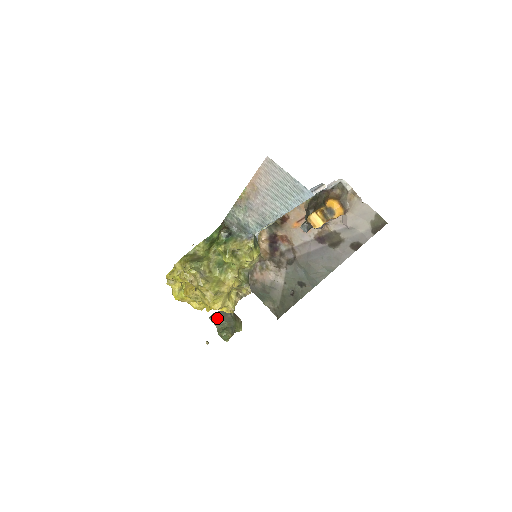
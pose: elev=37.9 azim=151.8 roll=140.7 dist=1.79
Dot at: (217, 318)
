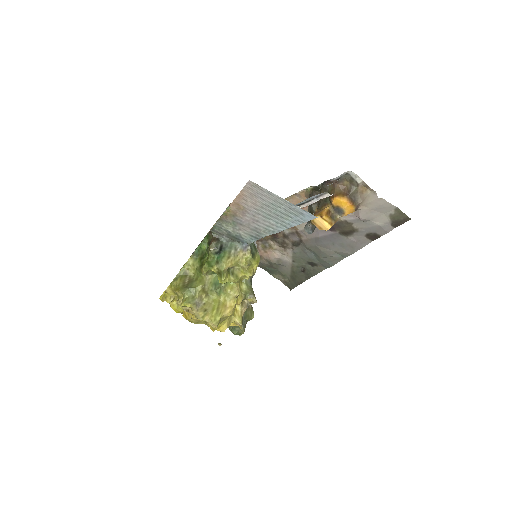
Dot at: occluded
